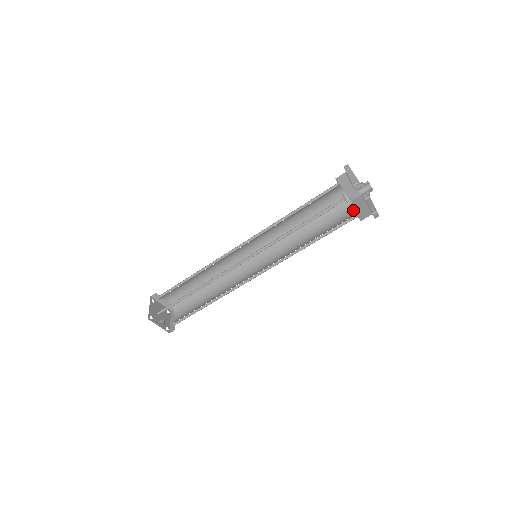
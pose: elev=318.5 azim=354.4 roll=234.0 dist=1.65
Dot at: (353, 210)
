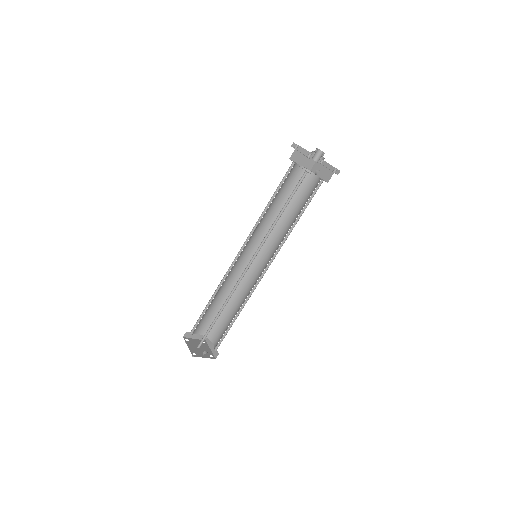
Dot at: (316, 177)
